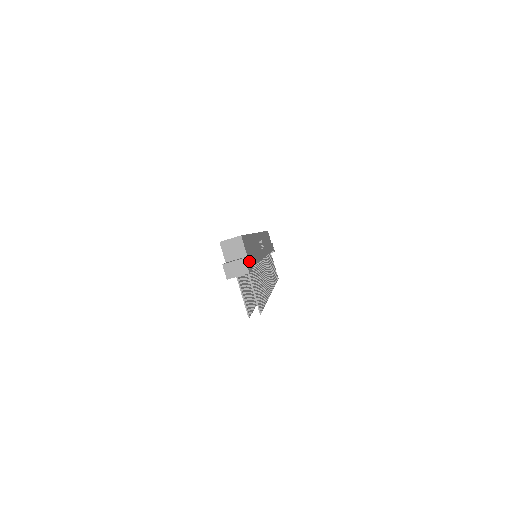
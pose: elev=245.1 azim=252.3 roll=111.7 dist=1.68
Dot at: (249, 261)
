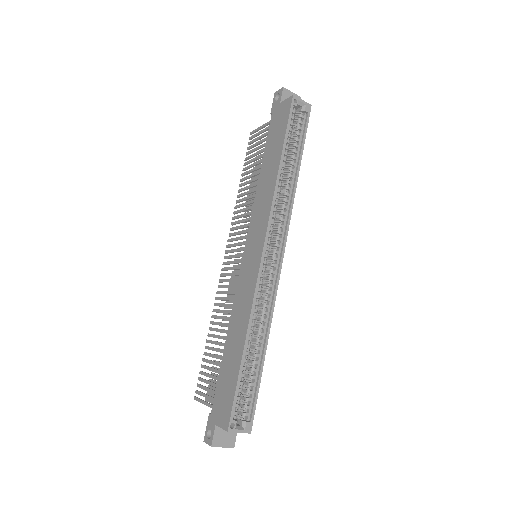
Dot at: occluded
